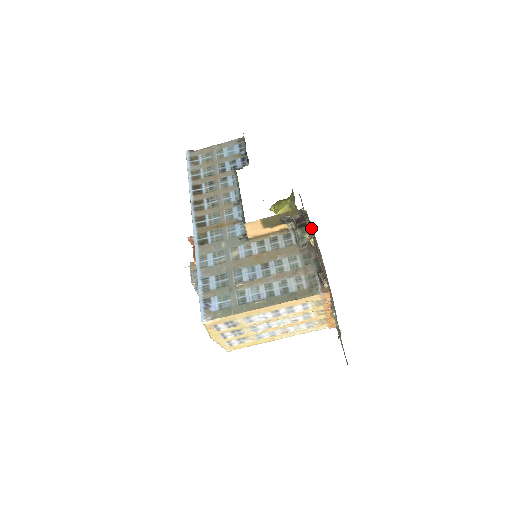
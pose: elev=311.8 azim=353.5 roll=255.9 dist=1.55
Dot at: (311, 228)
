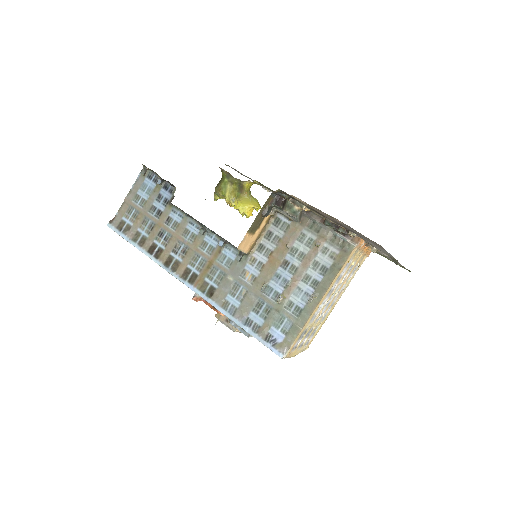
Dot at: (299, 201)
